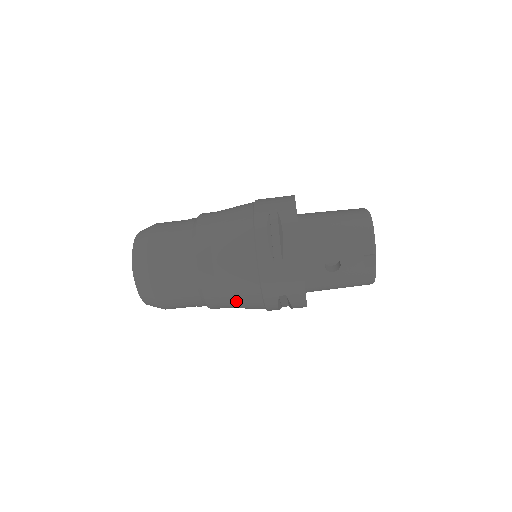
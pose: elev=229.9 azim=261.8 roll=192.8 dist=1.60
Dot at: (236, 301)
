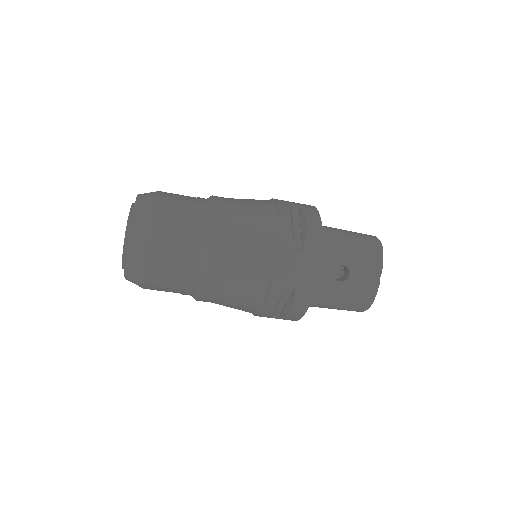
Dot at: (237, 285)
